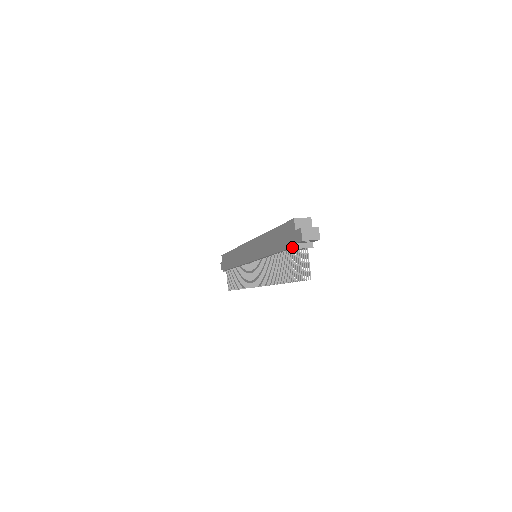
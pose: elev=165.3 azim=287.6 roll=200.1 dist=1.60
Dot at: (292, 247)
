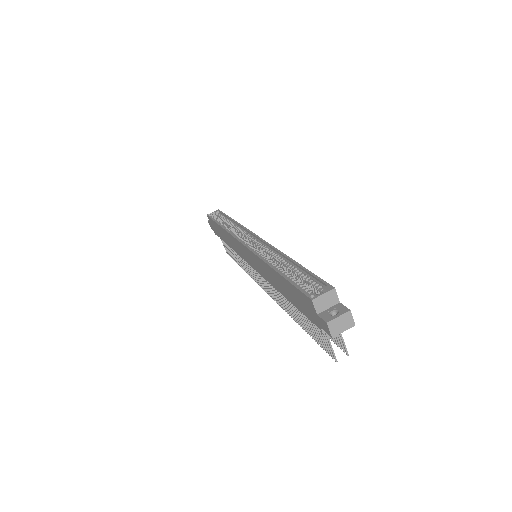
Dot at: occluded
